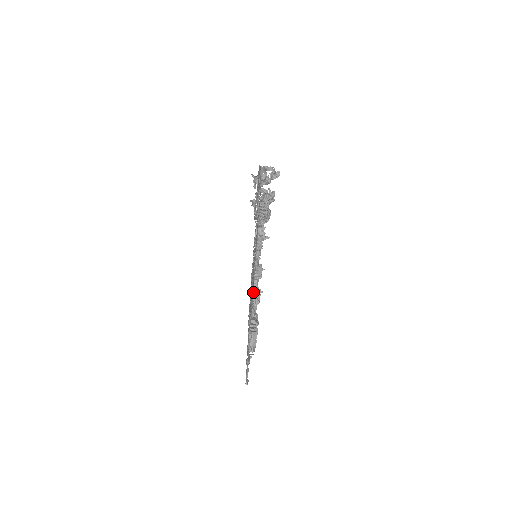
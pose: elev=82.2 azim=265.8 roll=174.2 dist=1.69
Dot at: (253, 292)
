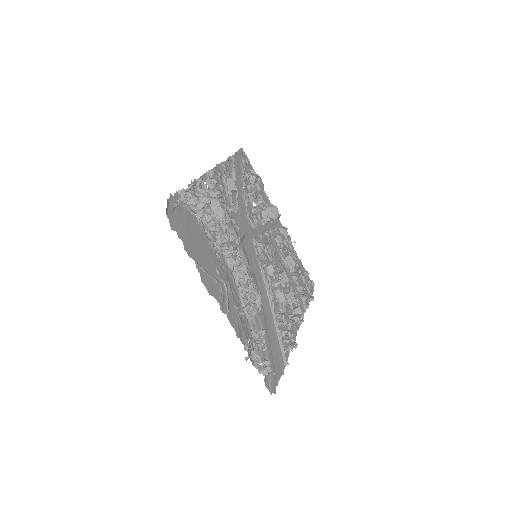
Dot at: (296, 322)
